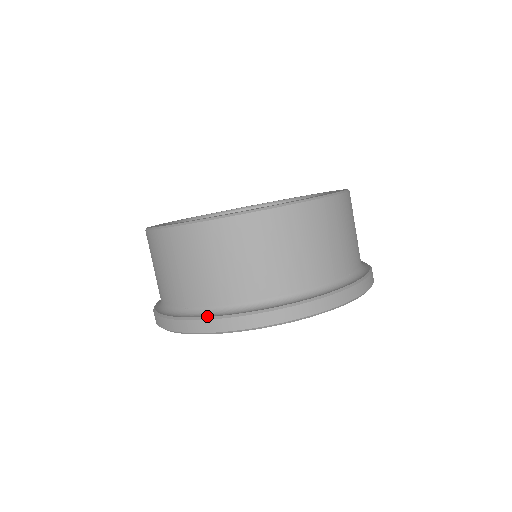
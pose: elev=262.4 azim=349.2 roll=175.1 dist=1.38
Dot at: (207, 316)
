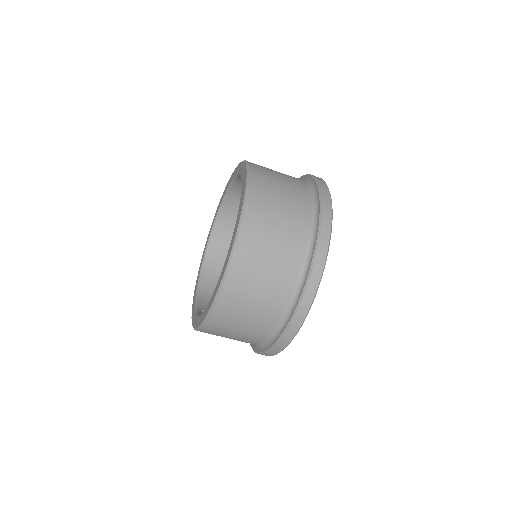
Dot at: (288, 322)
